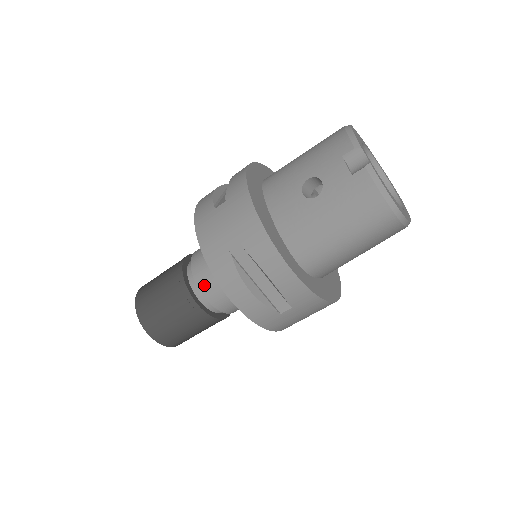
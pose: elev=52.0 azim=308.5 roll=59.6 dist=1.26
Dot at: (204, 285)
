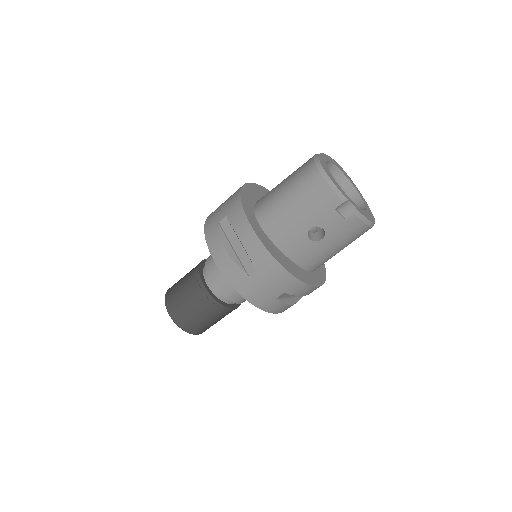
Dot at: (237, 300)
